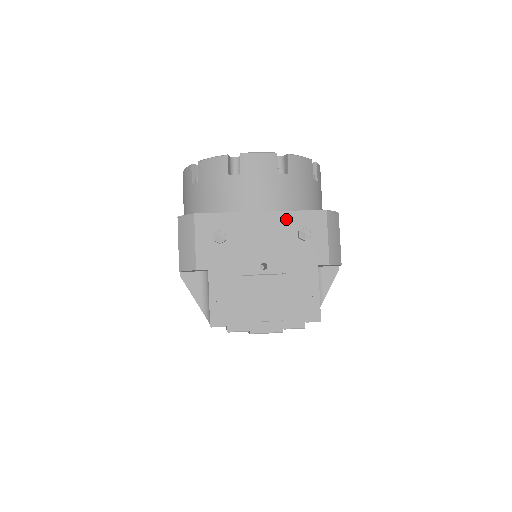
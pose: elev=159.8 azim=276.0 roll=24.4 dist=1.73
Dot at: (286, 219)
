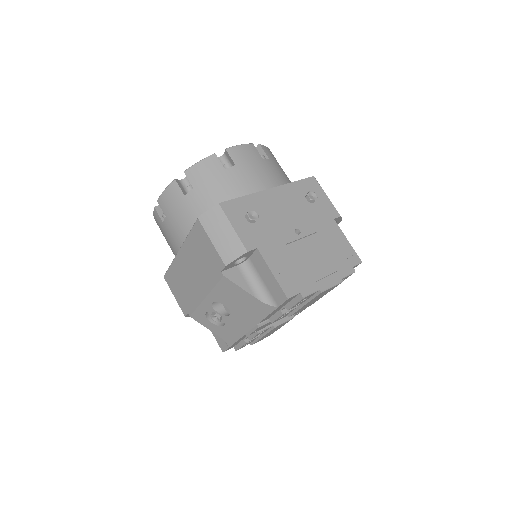
Dot at: (291, 190)
